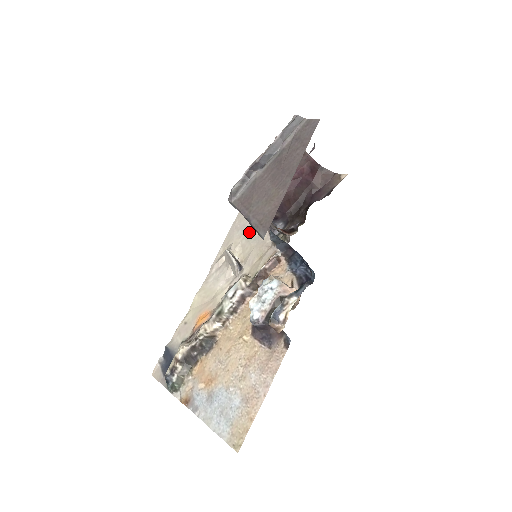
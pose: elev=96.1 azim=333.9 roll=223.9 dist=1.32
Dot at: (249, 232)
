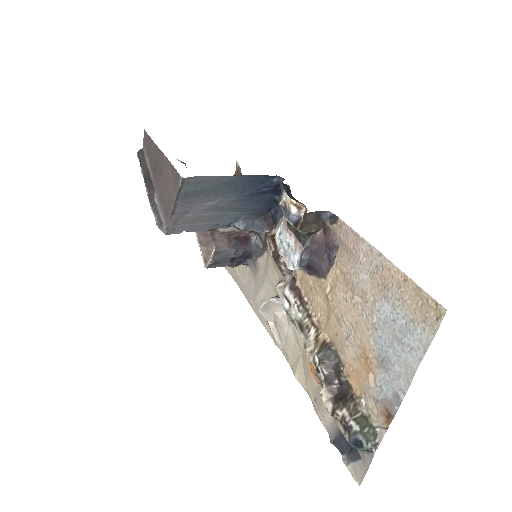
Dot at: (258, 284)
